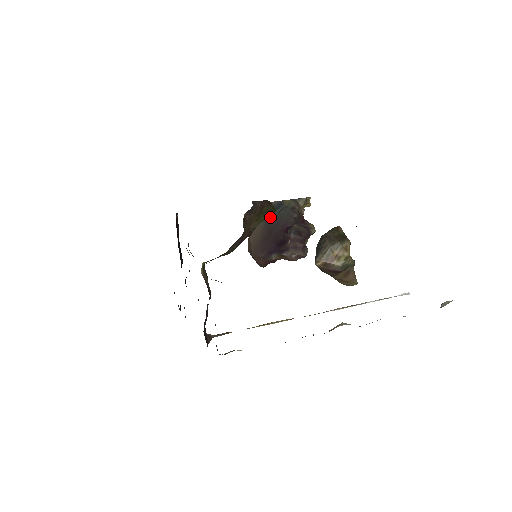
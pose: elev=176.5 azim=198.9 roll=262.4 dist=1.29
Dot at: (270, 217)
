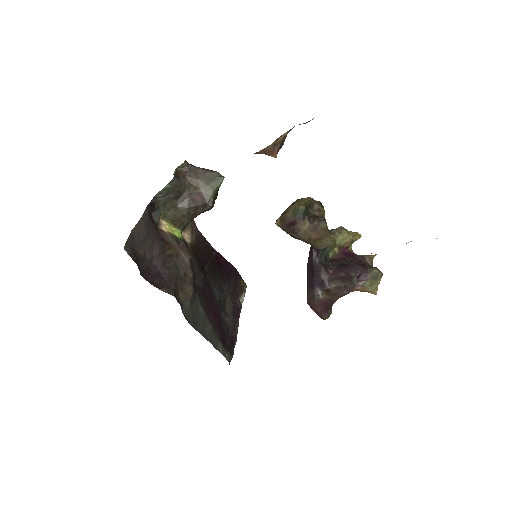
Dot at: occluded
